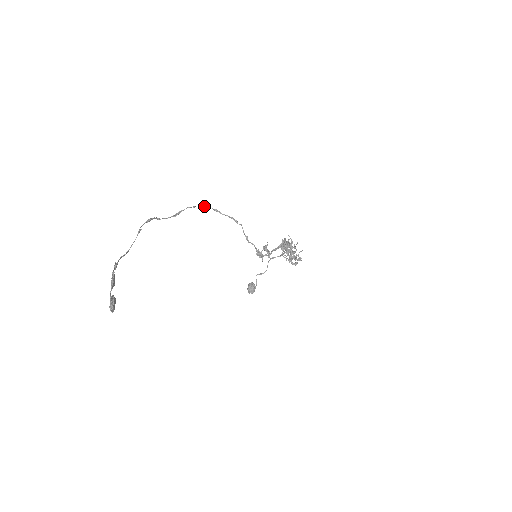
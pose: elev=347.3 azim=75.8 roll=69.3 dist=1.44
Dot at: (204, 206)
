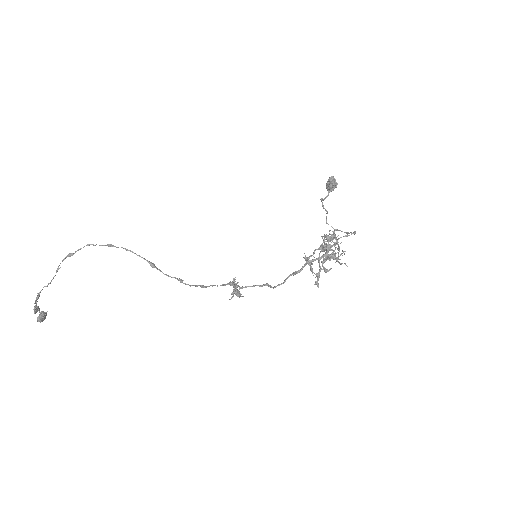
Dot at: occluded
